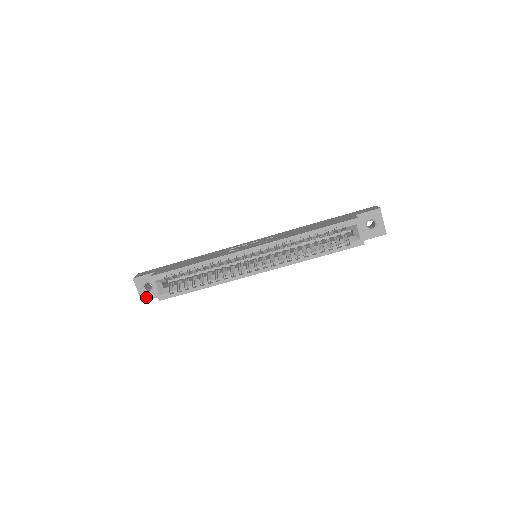
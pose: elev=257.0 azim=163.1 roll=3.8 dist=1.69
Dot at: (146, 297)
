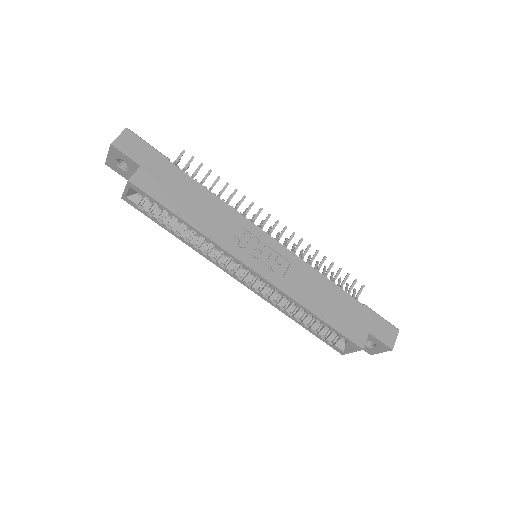
Dot at: (113, 167)
